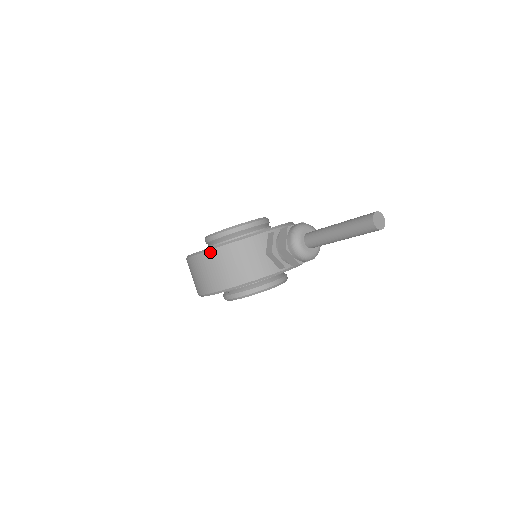
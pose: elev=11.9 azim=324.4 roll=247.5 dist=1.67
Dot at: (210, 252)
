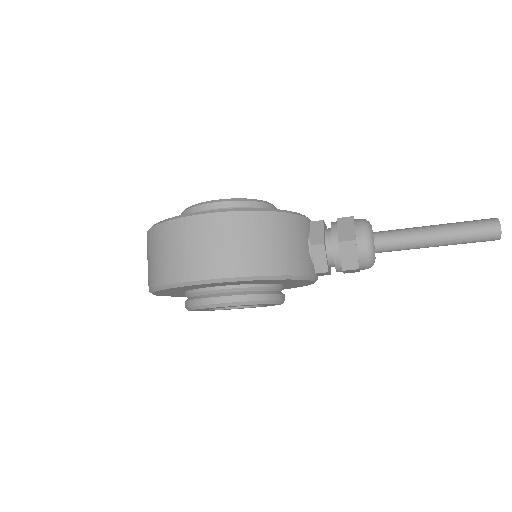
Dot at: (240, 214)
